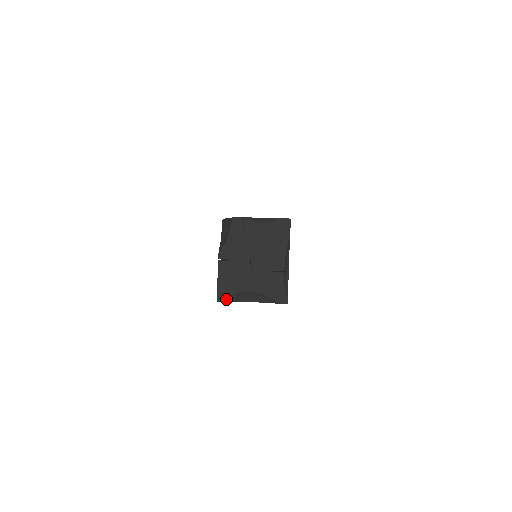
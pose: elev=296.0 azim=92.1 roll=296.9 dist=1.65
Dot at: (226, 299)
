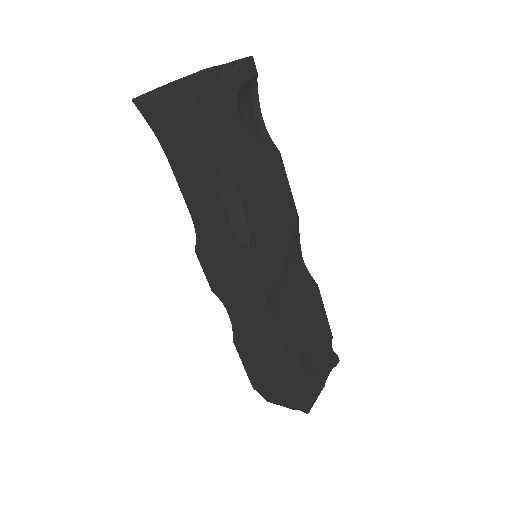
Dot at: (140, 97)
